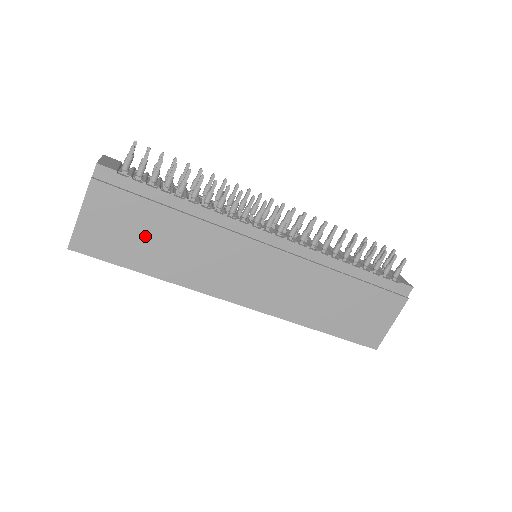
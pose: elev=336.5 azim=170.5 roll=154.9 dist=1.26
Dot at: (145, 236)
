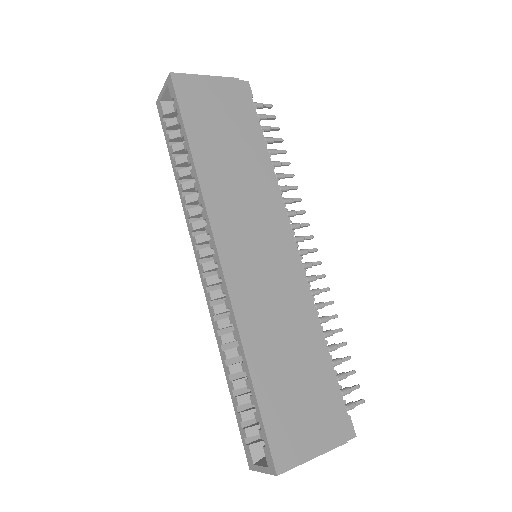
Dot at: (223, 132)
